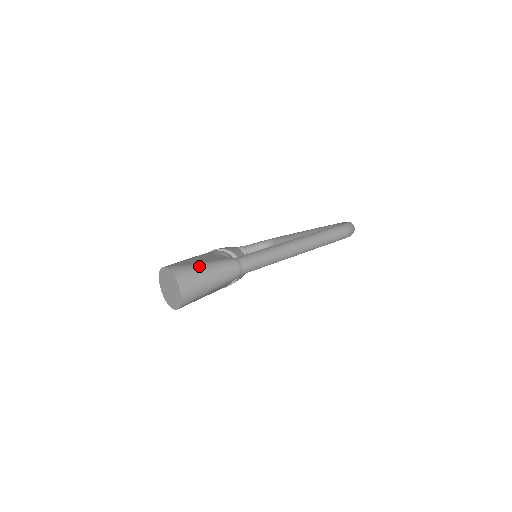
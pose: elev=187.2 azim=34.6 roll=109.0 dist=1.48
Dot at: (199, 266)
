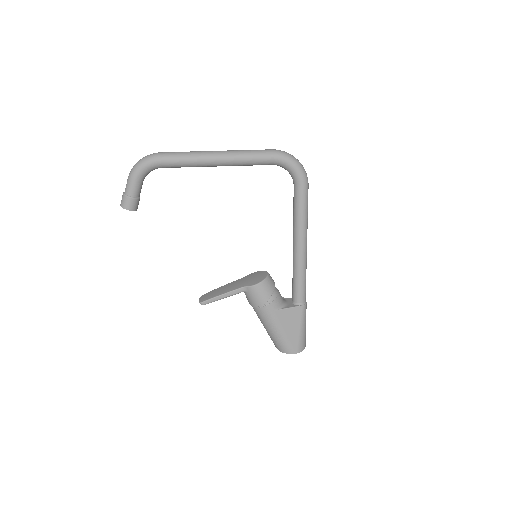
Dot at: (303, 333)
